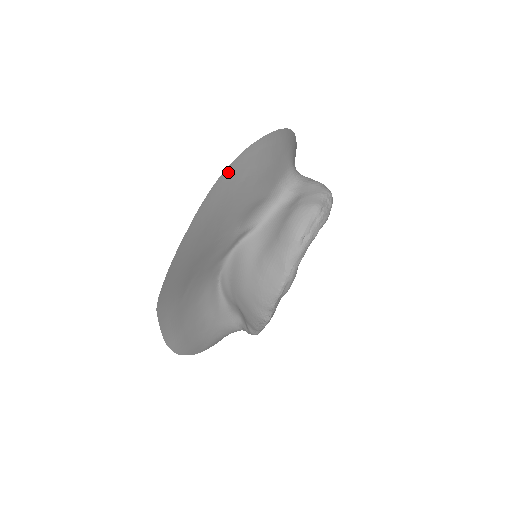
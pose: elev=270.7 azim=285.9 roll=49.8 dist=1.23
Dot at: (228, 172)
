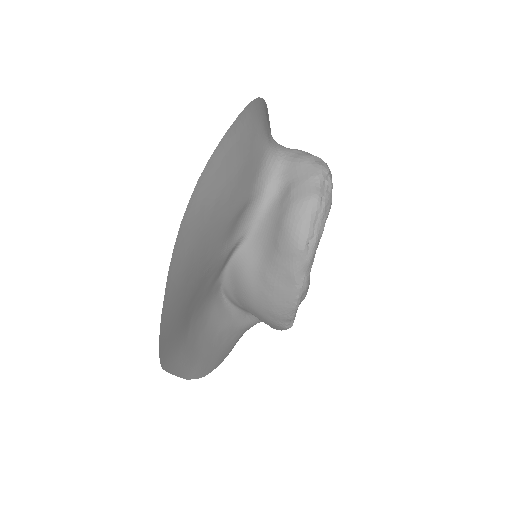
Dot at: (190, 209)
